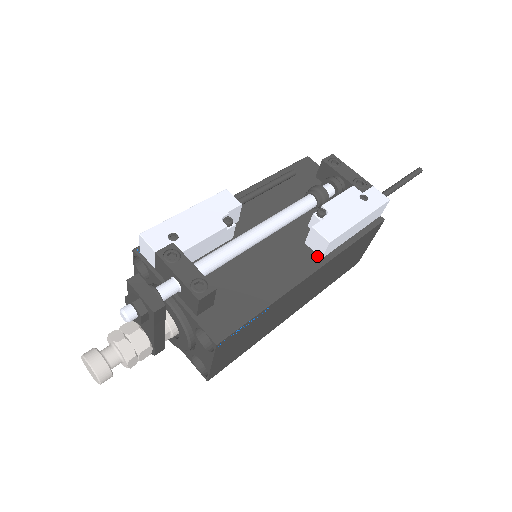
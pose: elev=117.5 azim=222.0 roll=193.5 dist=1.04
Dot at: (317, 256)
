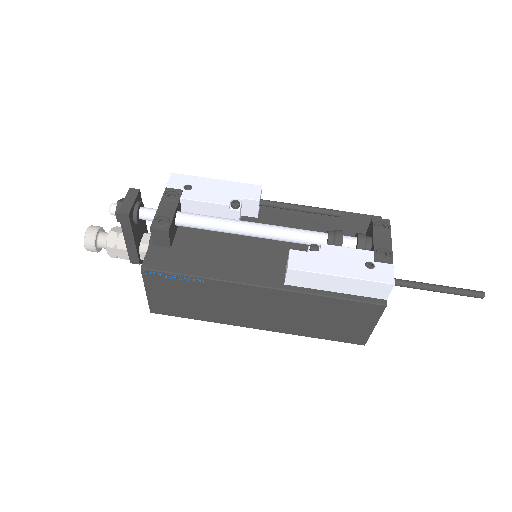
Dot at: (283, 280)
